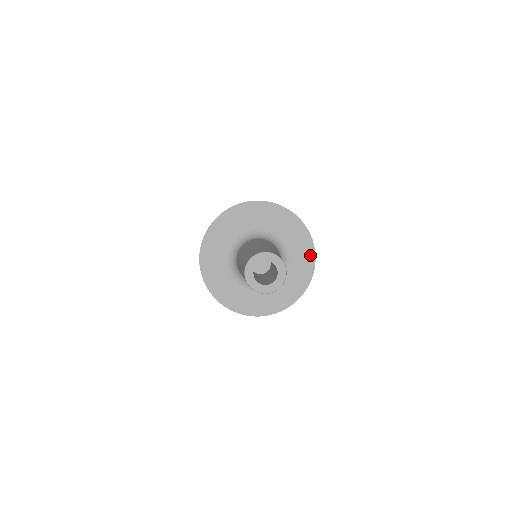
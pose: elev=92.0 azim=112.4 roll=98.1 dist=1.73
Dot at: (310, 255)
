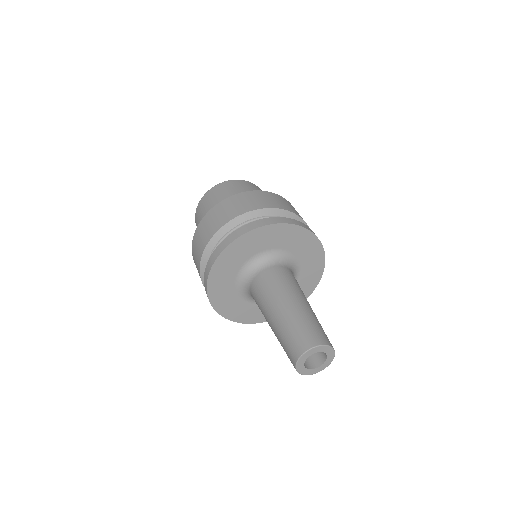
Dot at: (320, 259)
